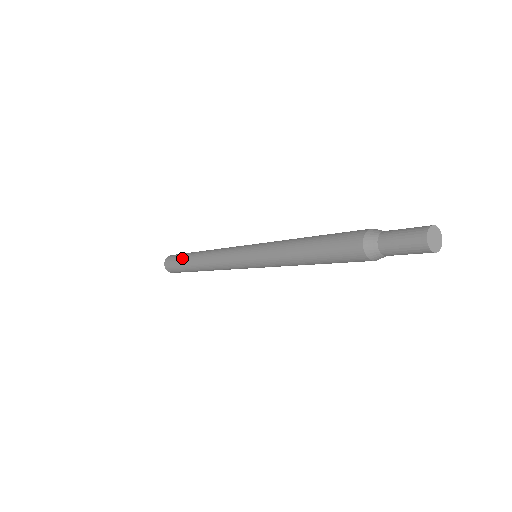
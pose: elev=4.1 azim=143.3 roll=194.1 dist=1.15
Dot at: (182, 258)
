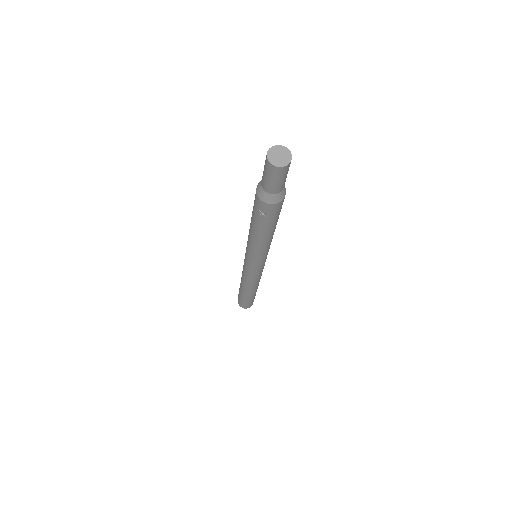
Dot at: occluded
